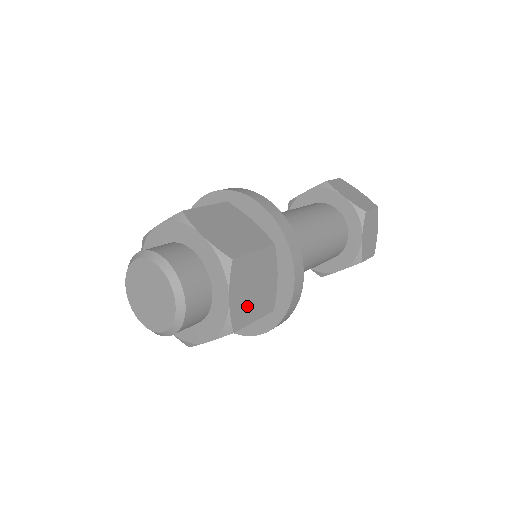
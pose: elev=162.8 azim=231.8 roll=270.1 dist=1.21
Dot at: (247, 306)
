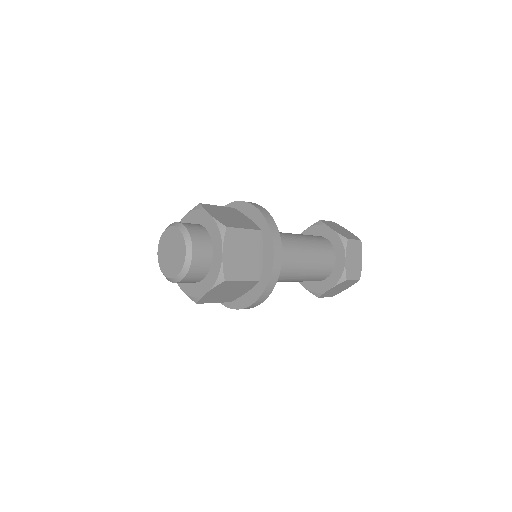
Dot at: (237, 266)
